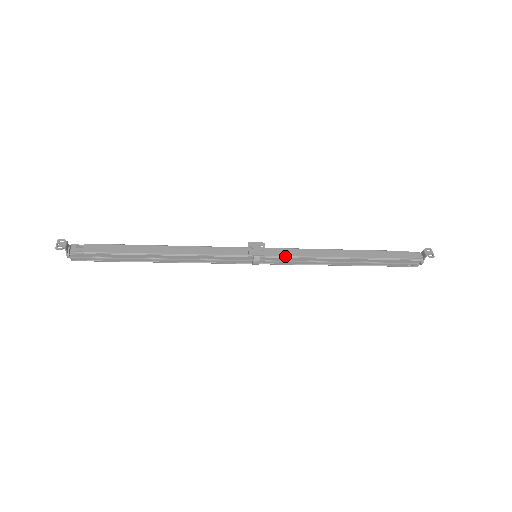
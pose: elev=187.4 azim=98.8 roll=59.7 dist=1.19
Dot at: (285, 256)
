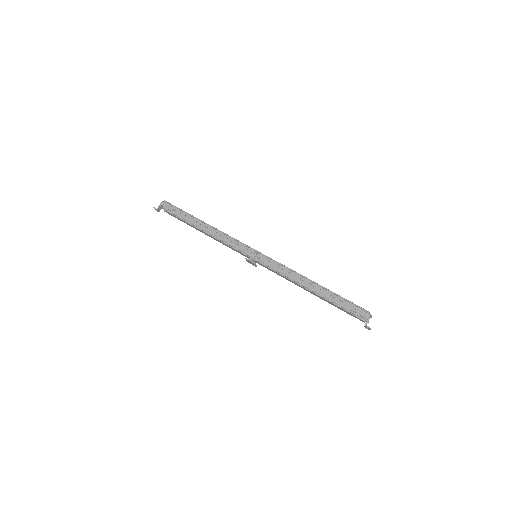
Dot at: (270, 270)
